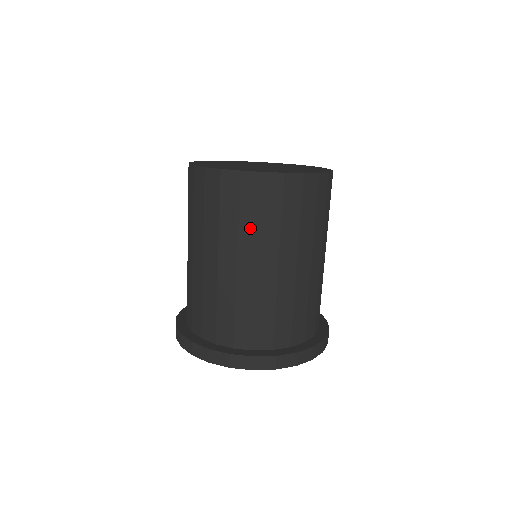
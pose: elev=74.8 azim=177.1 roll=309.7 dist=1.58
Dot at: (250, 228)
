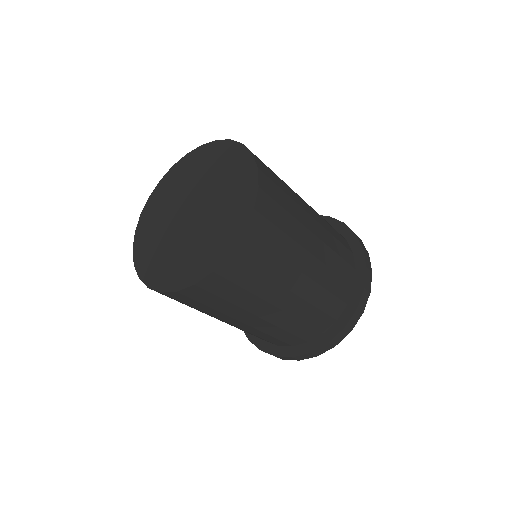
Dot at: (276, 267)
